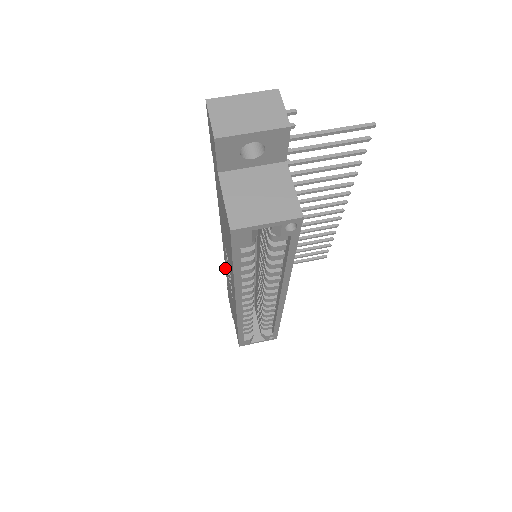
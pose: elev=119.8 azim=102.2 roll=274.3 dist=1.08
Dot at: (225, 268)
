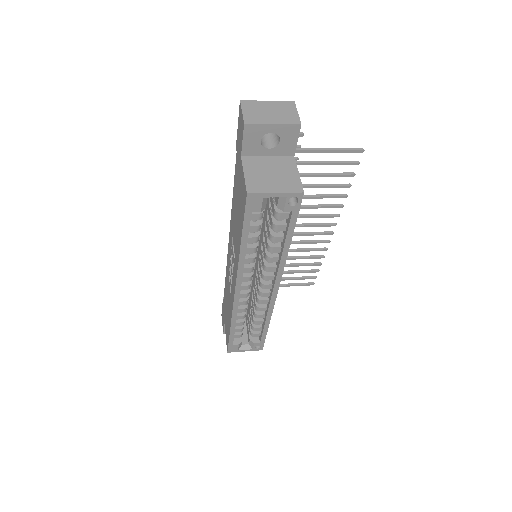
Dot at: occluded
